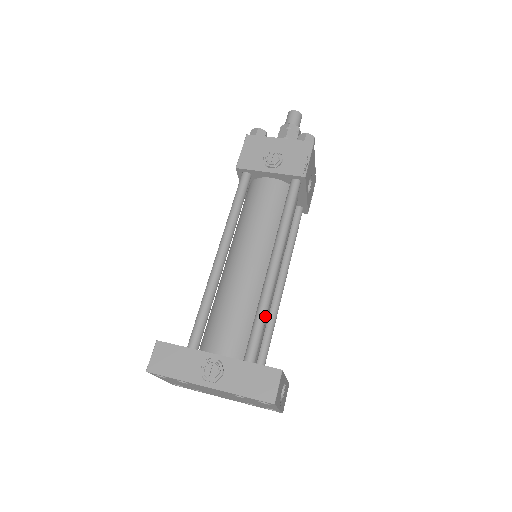
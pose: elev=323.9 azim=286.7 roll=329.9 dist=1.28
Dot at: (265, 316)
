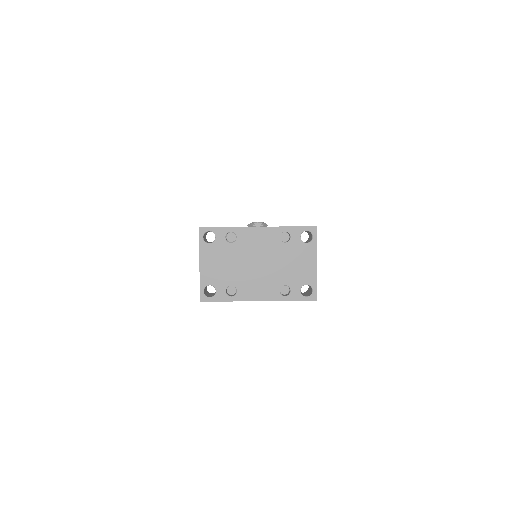
Dot at: occluded
